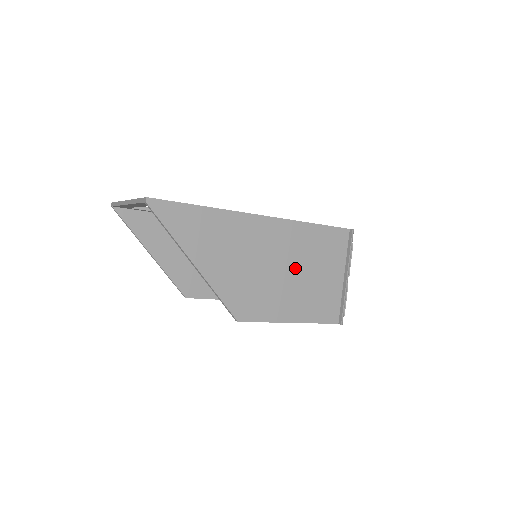
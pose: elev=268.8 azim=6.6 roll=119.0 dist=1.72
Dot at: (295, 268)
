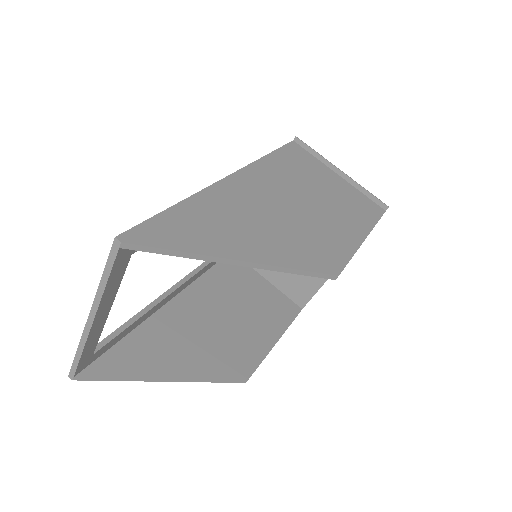
Dot at: (306, 196)
